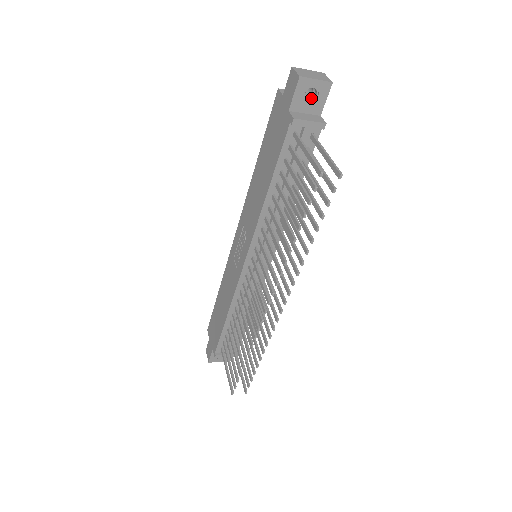
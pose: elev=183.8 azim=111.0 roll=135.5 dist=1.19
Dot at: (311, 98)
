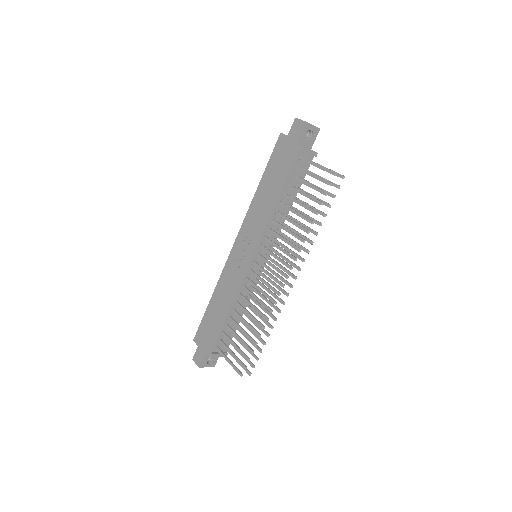
Dot at: (307, 137)
